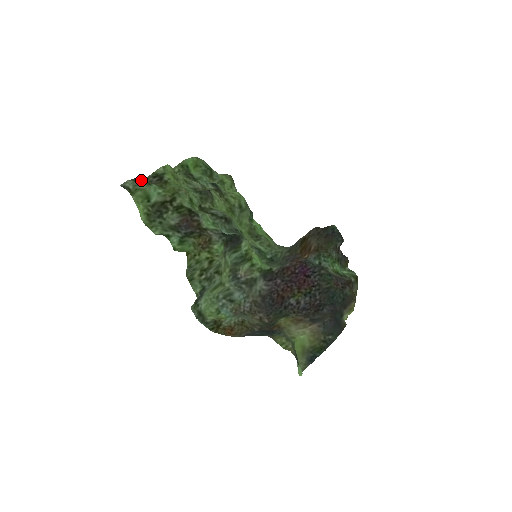
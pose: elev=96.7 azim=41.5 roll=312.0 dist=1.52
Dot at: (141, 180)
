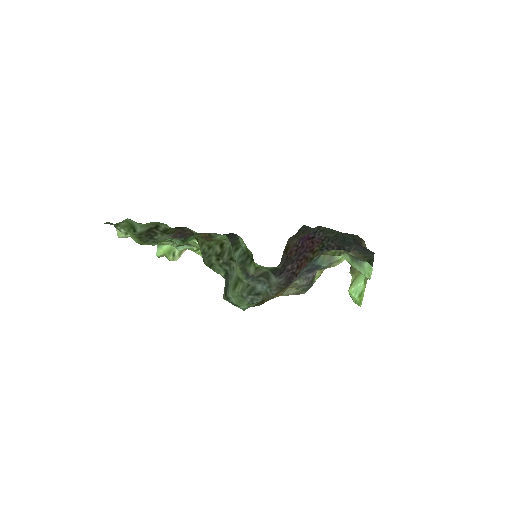
Dot at: (117, 230)
